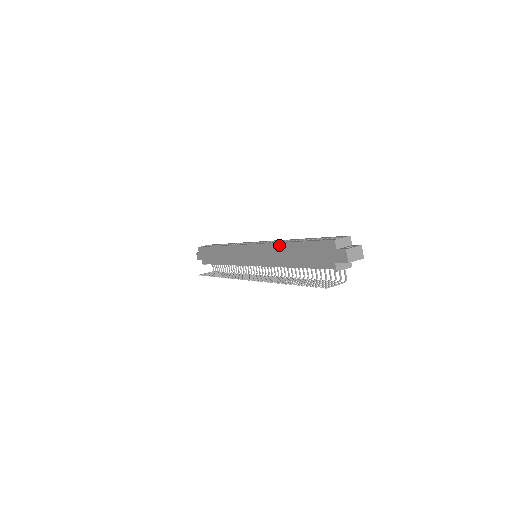
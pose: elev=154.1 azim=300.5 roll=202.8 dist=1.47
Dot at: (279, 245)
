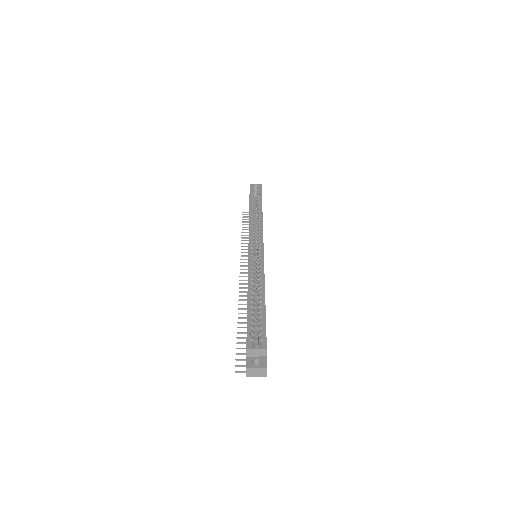
Dot at: occluded
